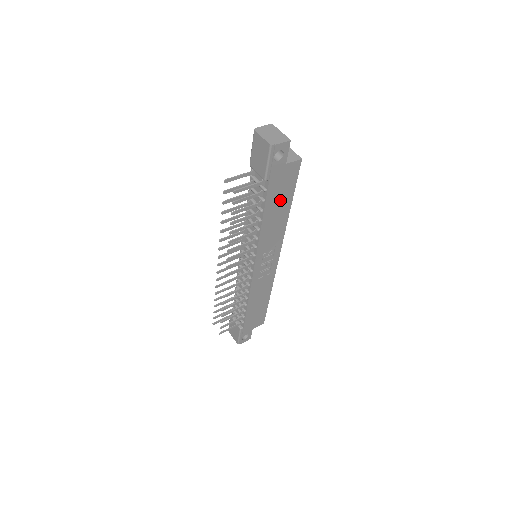
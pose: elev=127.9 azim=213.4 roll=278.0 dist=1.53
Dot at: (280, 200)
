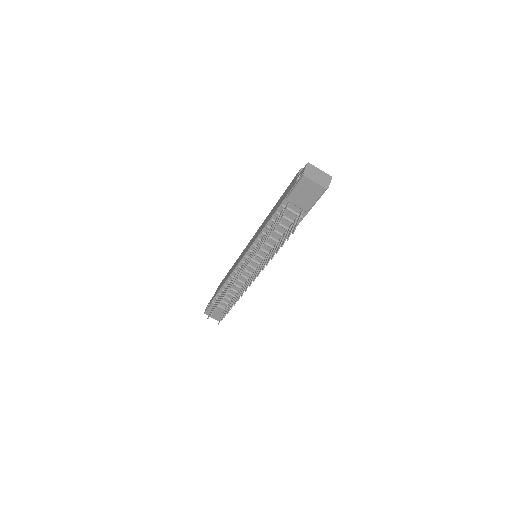
Dot at: occluded
